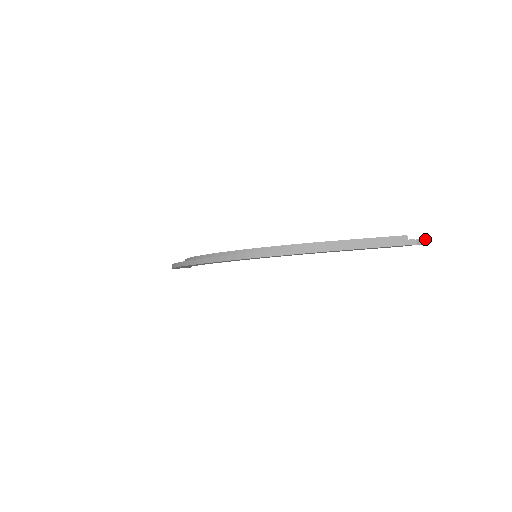
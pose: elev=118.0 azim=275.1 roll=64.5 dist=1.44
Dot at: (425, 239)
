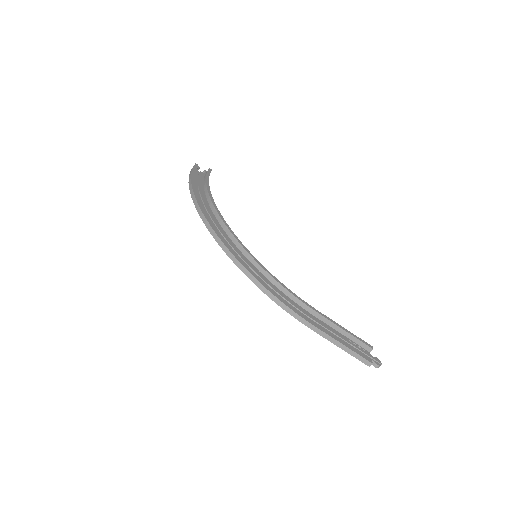
Dot at: (381, 364)
